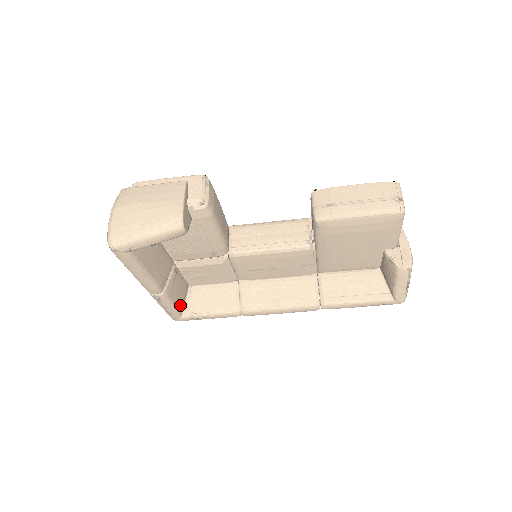
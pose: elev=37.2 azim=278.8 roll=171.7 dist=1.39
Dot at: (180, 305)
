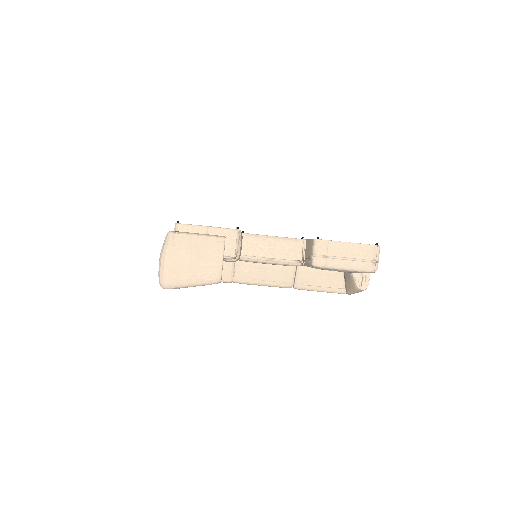
Dot at: occluded
